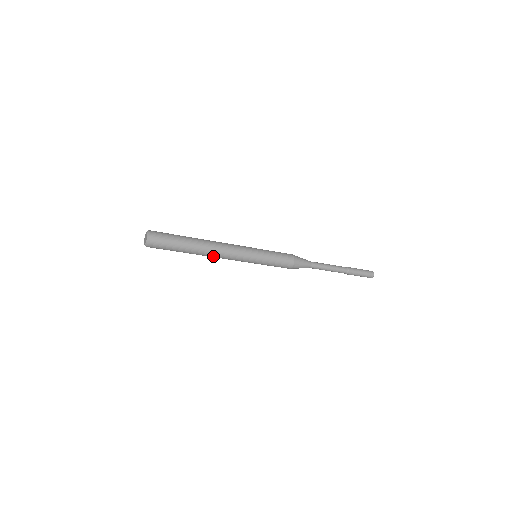
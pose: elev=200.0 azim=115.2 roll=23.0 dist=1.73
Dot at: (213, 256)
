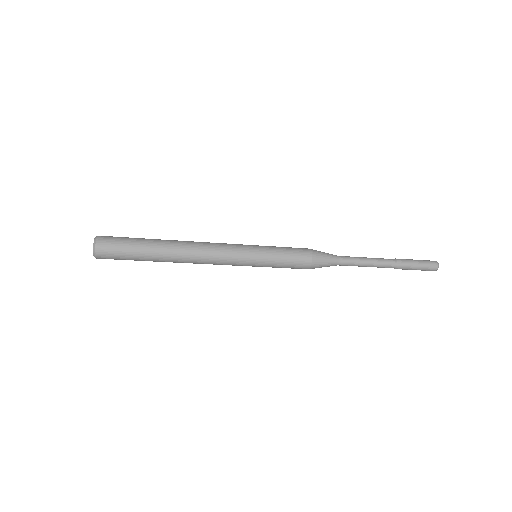
Dot at: occluded
